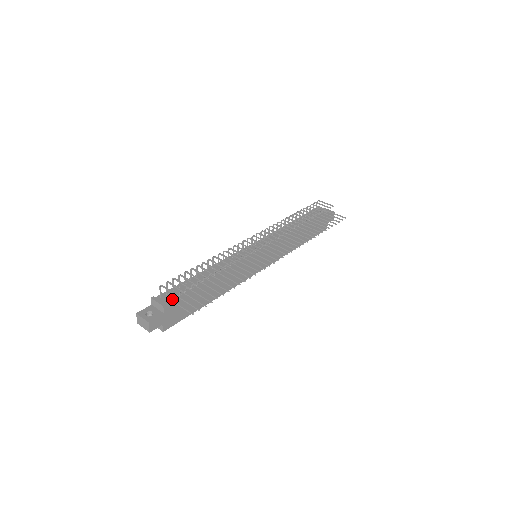
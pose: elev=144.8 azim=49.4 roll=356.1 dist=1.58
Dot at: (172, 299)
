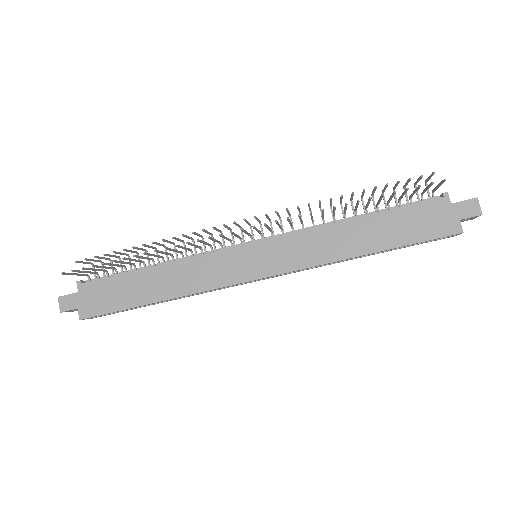
Dot at: (85, 274)
